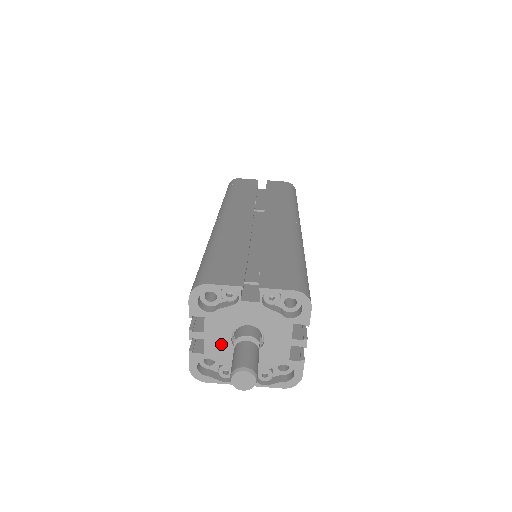
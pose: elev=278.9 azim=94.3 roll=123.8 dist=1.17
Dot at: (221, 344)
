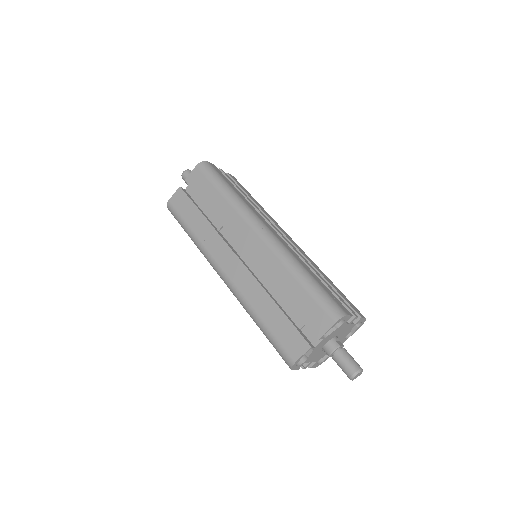
Dot at: (320, 355)
